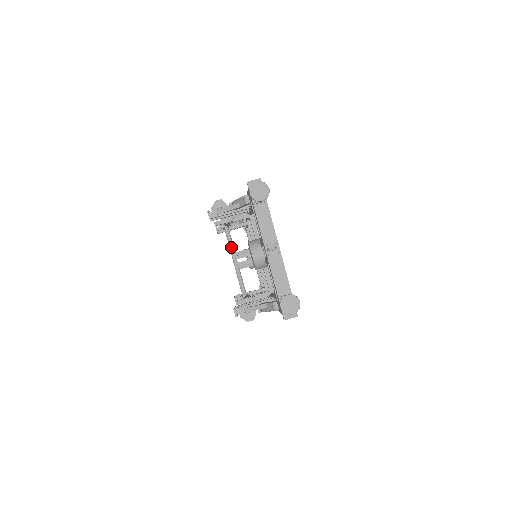
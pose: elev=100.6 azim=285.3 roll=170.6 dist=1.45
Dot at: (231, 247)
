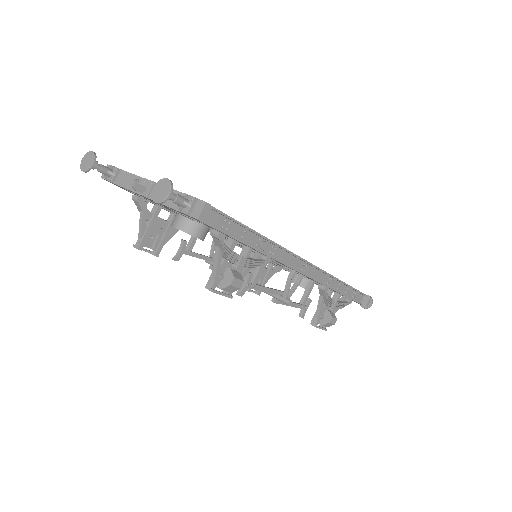
Dot at: occluded
